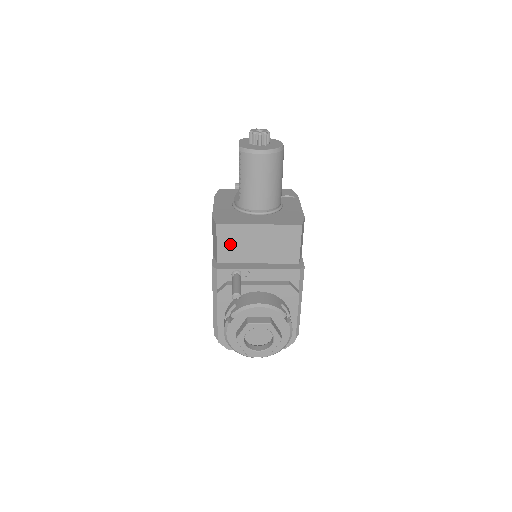
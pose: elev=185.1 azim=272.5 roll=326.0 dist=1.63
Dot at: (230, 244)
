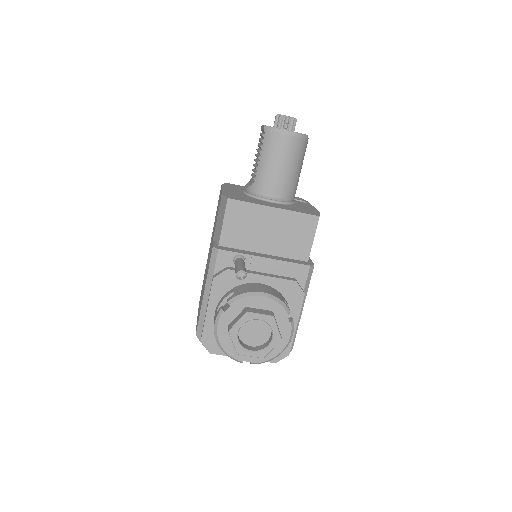
Dot at: (238, 225)
